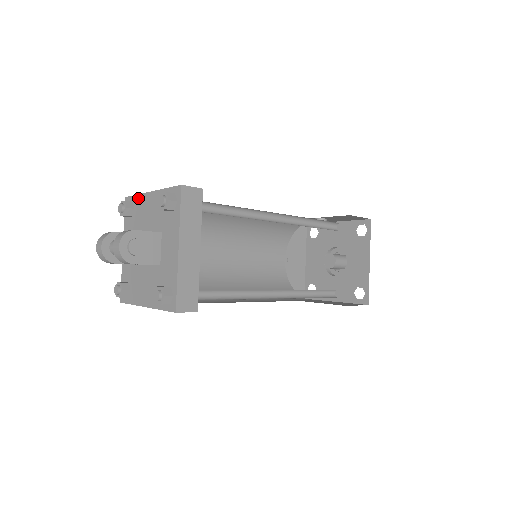
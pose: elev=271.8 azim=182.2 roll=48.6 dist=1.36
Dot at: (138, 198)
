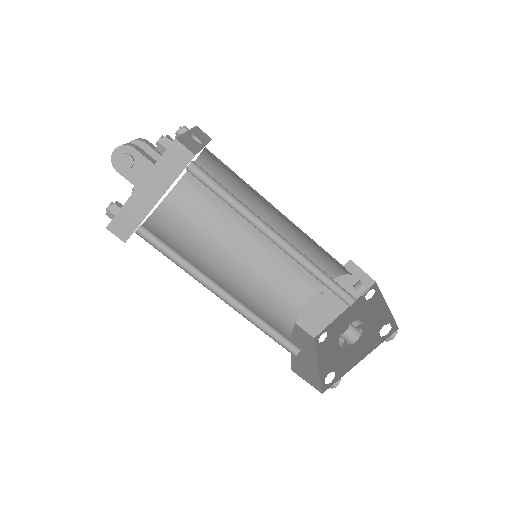
Dot at: occluded
